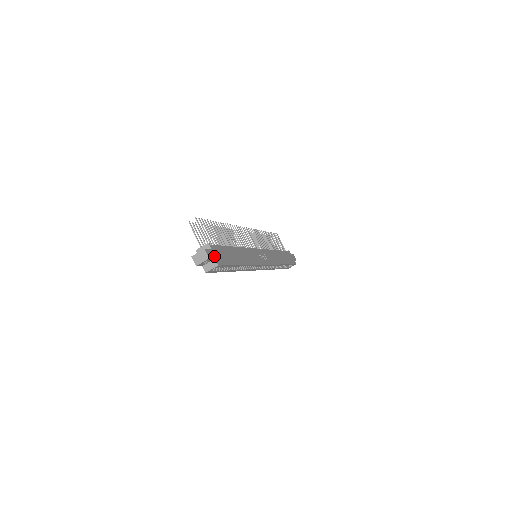
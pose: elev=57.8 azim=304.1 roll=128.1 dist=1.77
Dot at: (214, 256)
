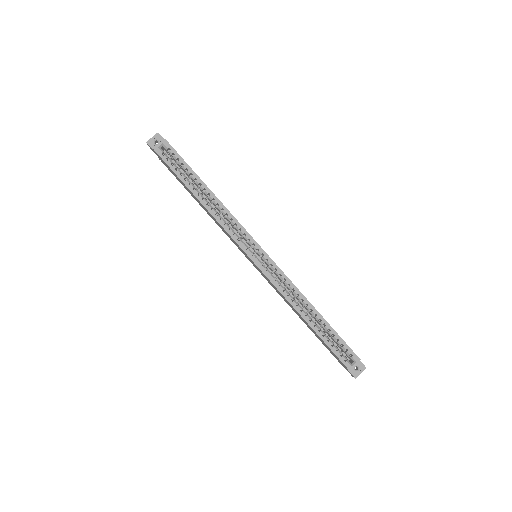
Dot at: occluded
